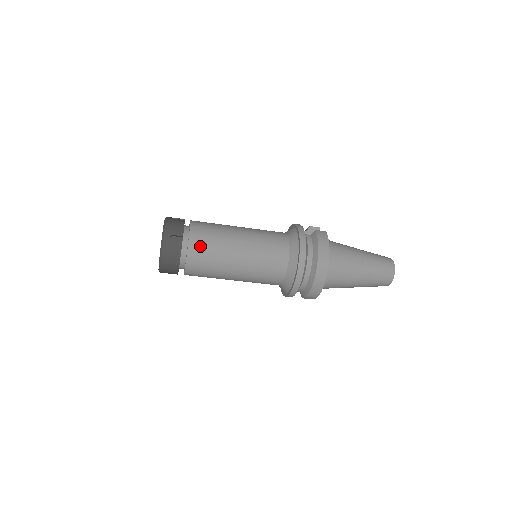
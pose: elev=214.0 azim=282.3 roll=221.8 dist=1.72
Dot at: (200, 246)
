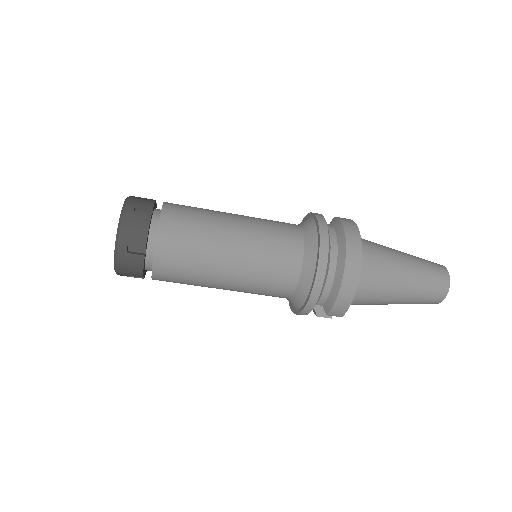
Dot at: (177, 221)
